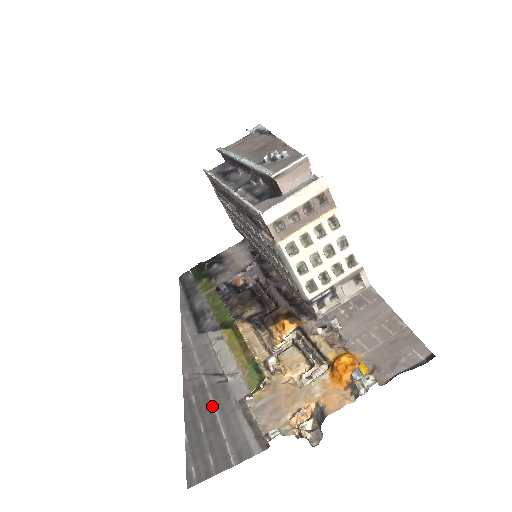
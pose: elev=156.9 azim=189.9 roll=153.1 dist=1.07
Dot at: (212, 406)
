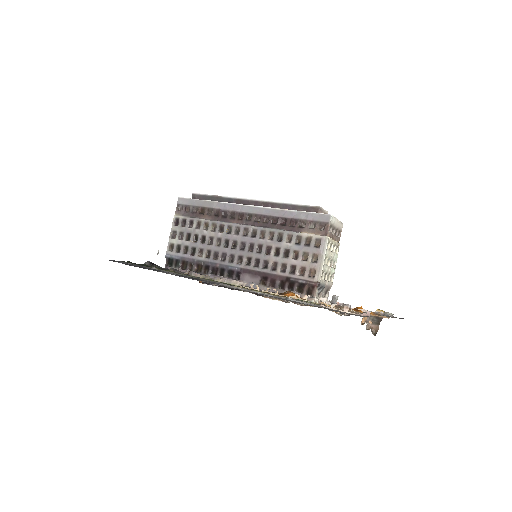
Dot at: occluded
